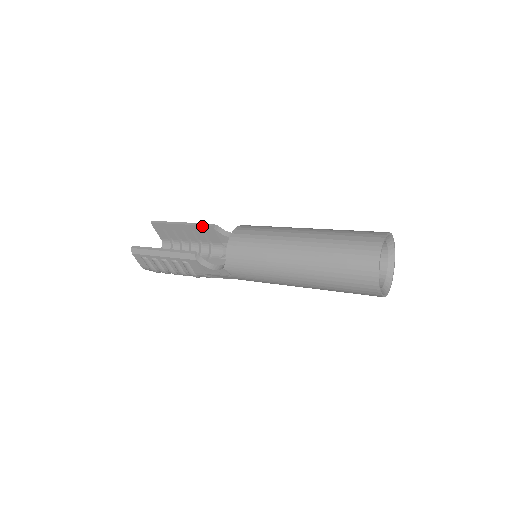
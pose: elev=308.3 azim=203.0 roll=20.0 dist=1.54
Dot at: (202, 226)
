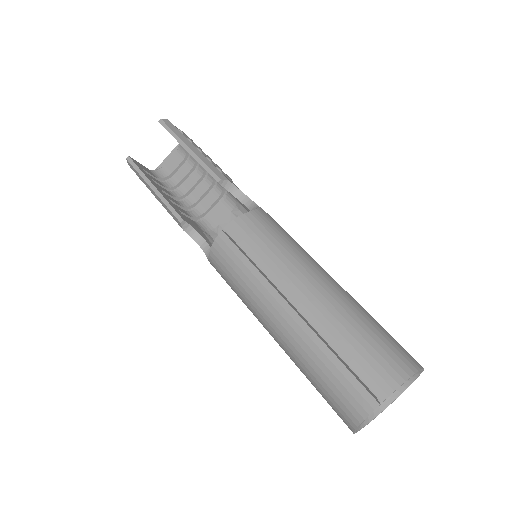
Dot at: (208, 172)
